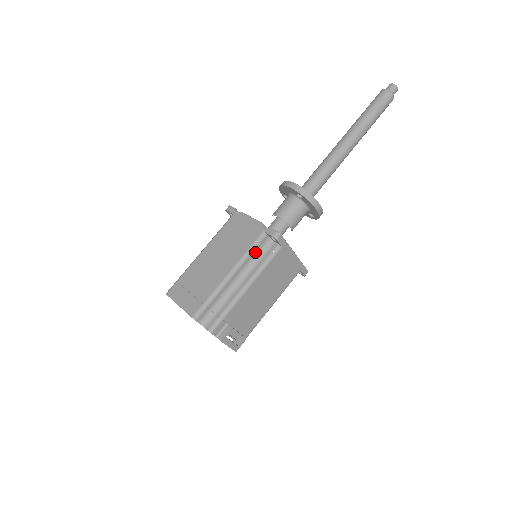
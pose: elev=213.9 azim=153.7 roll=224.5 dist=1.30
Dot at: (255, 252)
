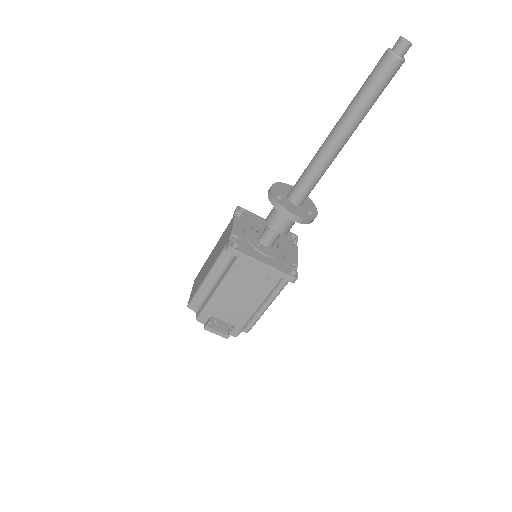
Dot at: (224, 260)
